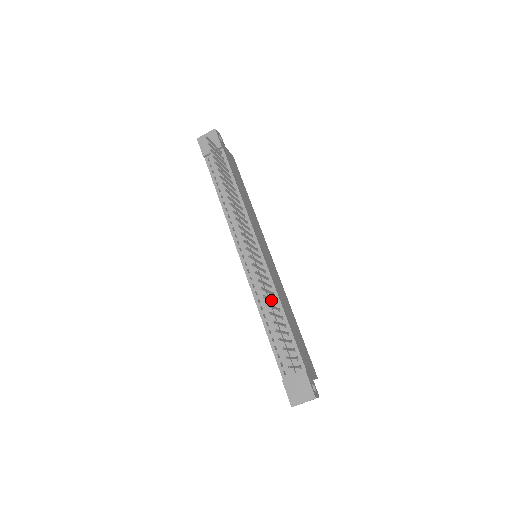
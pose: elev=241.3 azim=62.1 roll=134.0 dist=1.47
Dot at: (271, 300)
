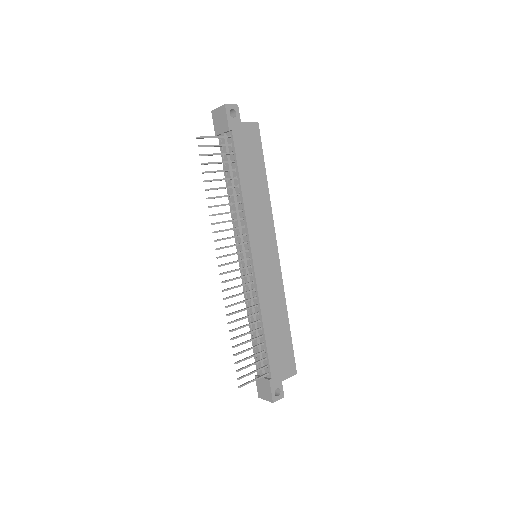
Dot at: (246, 317)
